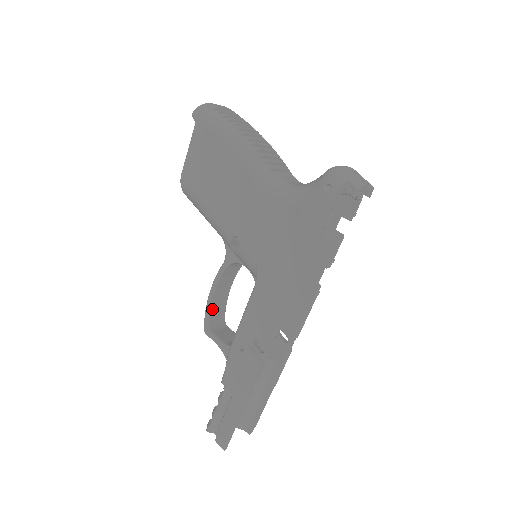
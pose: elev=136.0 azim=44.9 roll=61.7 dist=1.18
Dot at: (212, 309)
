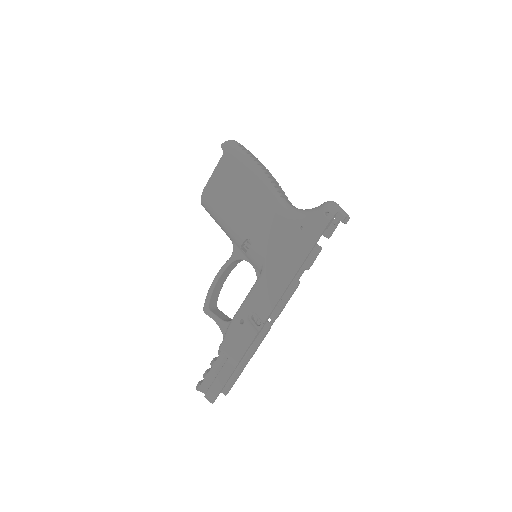
Dot at: (213, 294)
